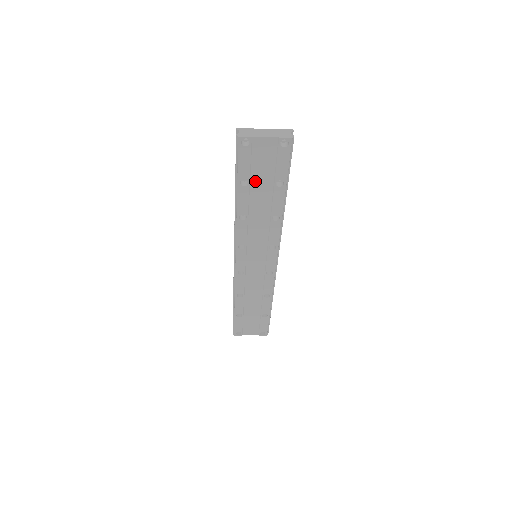
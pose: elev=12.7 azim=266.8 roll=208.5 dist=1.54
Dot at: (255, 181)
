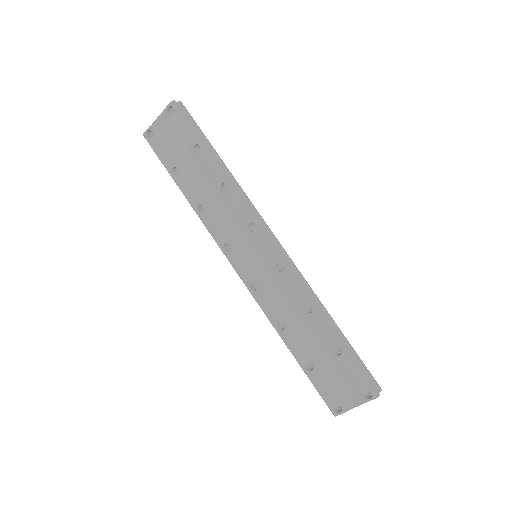
Dot at: (181, 163)
